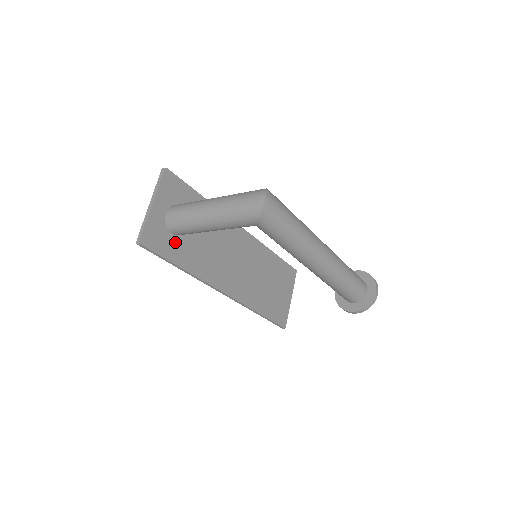
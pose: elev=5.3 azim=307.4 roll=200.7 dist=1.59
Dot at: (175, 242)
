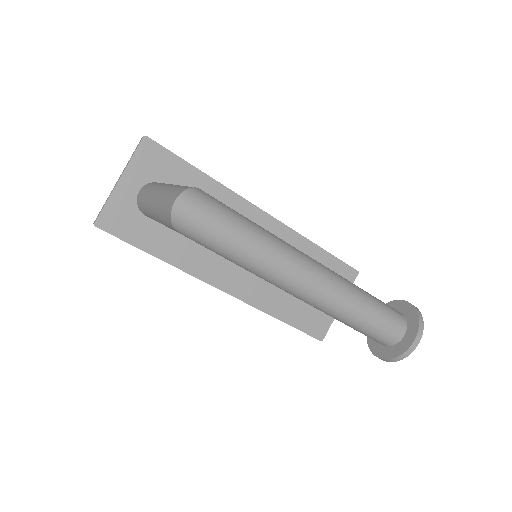
Dot at: (149, 226)
